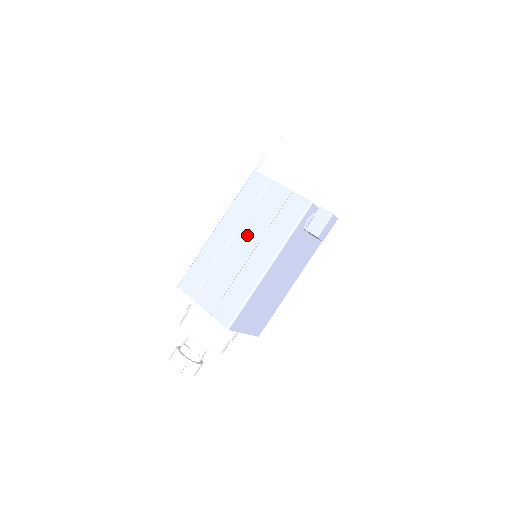
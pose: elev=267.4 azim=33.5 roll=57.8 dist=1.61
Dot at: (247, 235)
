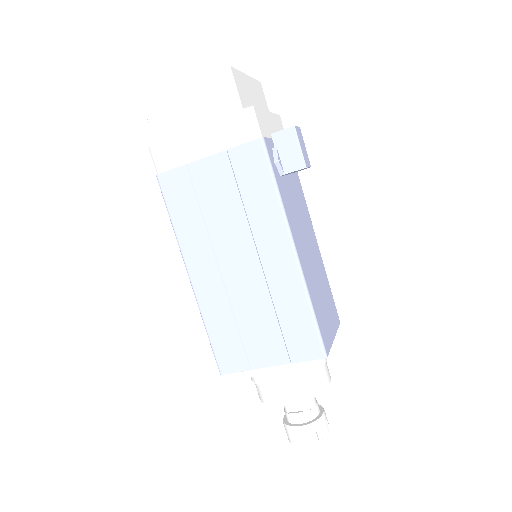
Dot at: (232, 248)
